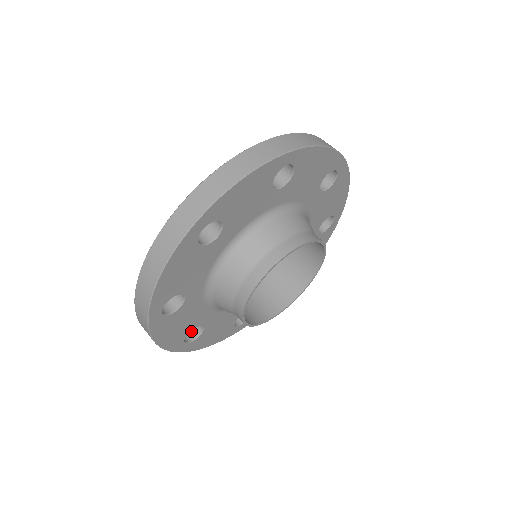
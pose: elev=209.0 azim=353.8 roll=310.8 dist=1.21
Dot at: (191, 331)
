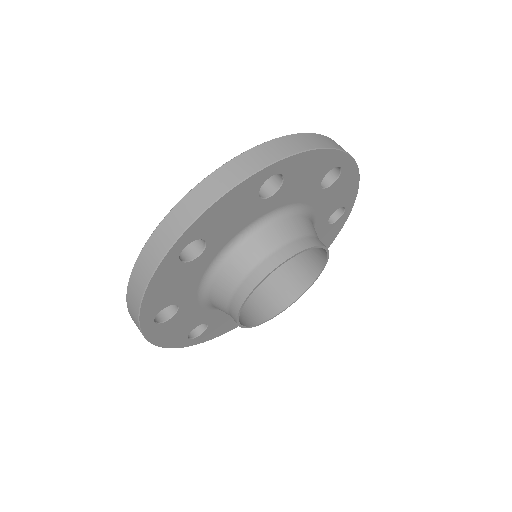
Dot at: (158, 313)
